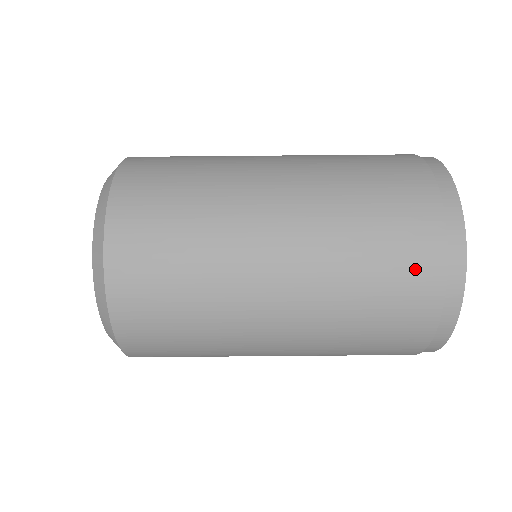
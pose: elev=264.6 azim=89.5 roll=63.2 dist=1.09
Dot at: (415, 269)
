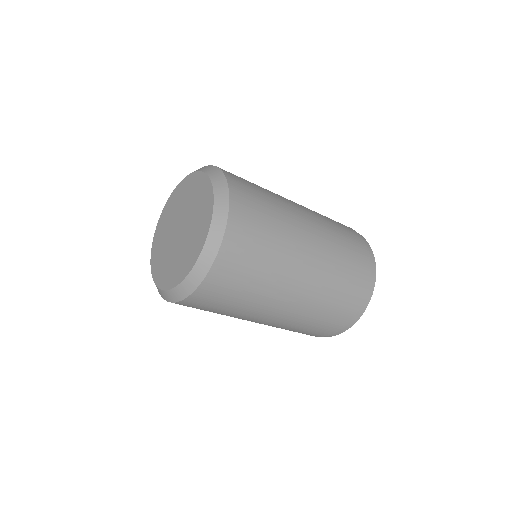
Dot at: (351, 302)
